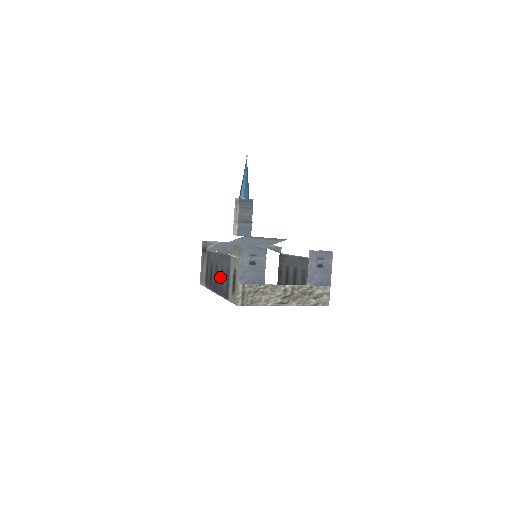
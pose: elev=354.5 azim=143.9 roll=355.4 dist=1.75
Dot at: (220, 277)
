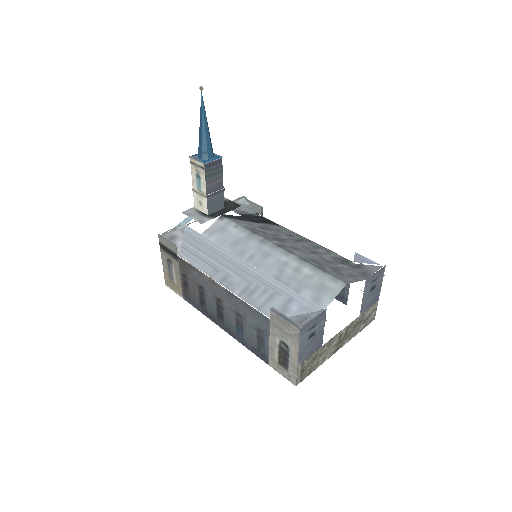
Dot at: (235, 321)
